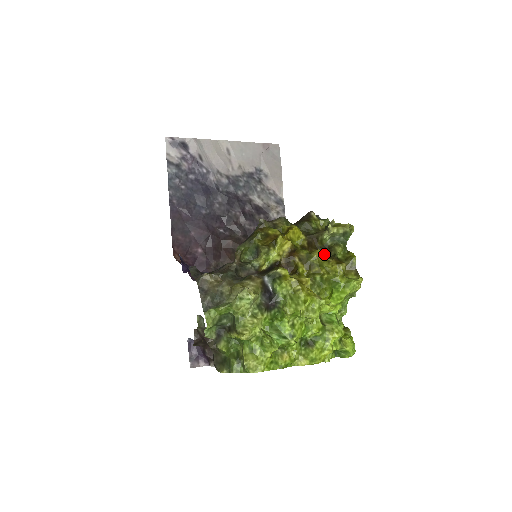
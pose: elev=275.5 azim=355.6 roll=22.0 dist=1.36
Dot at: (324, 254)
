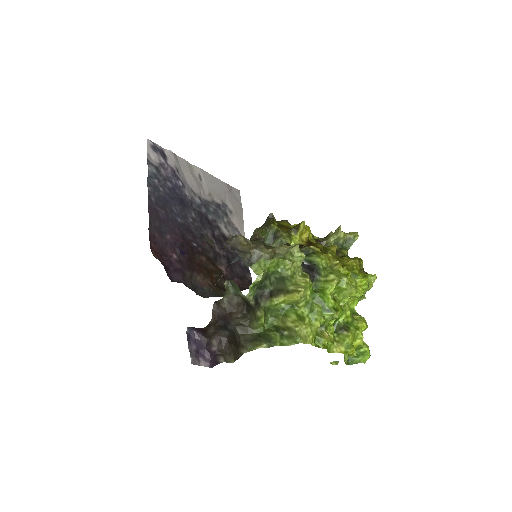
Dot at: occluded
